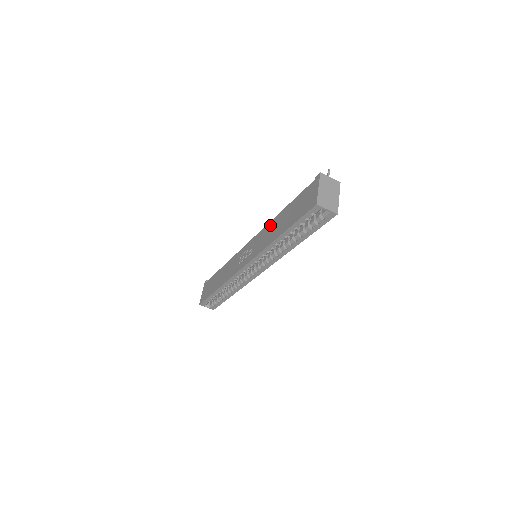
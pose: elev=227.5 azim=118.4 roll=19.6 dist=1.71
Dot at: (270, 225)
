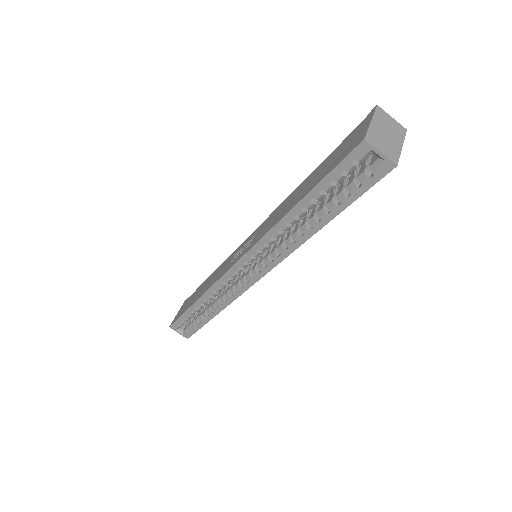
Dot at: (284, 202)
